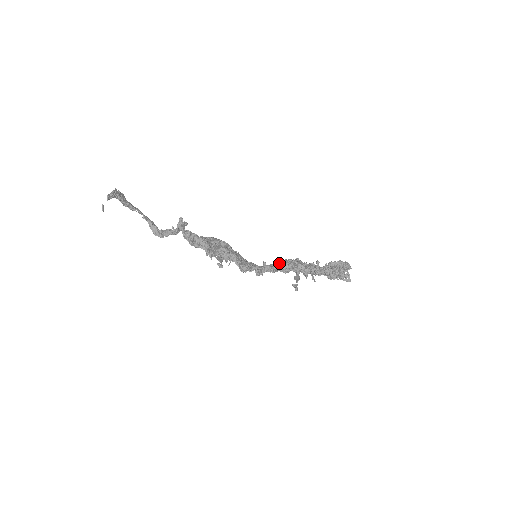
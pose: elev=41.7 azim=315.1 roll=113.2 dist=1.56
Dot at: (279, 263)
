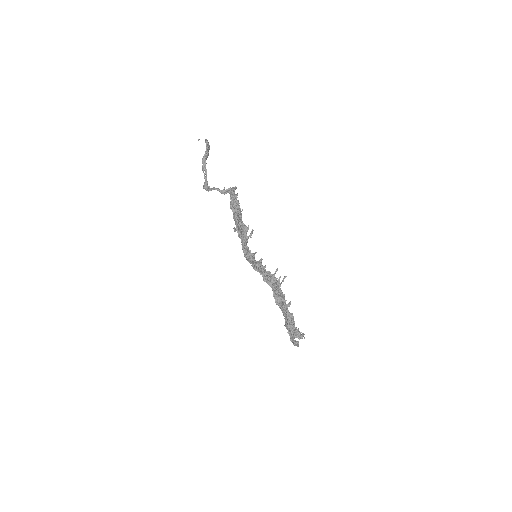
Dot at: (269, 271)
